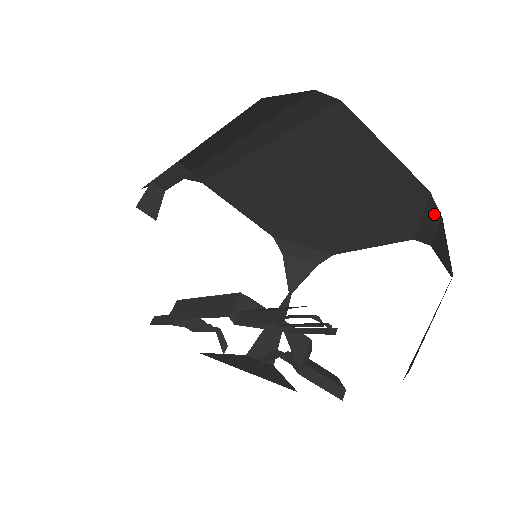
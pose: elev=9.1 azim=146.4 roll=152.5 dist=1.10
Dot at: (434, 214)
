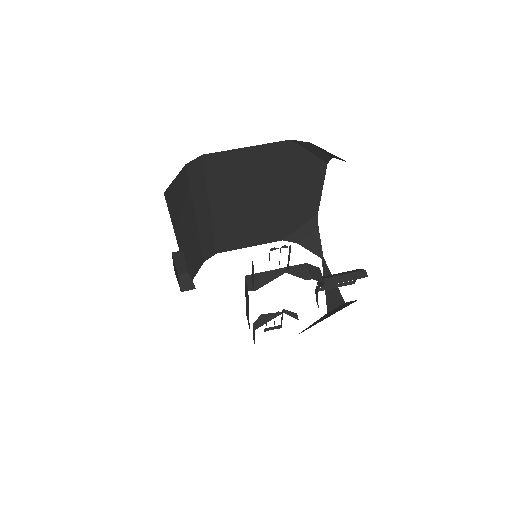
Dot at: (307, 145)
